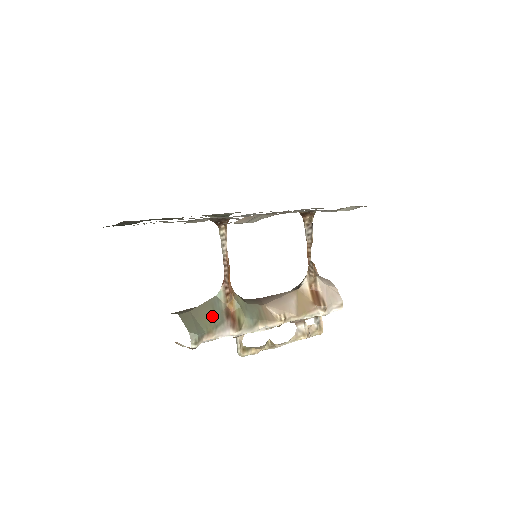
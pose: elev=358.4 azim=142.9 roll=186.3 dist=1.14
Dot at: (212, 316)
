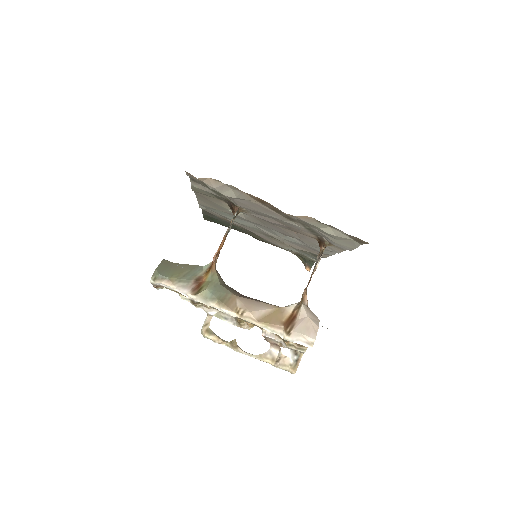
Dot at: (184, 273)
